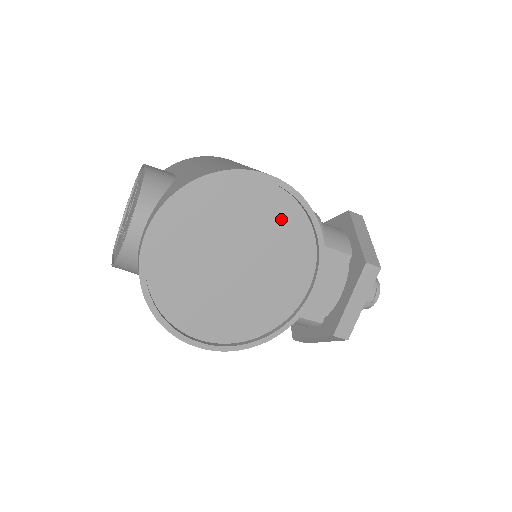
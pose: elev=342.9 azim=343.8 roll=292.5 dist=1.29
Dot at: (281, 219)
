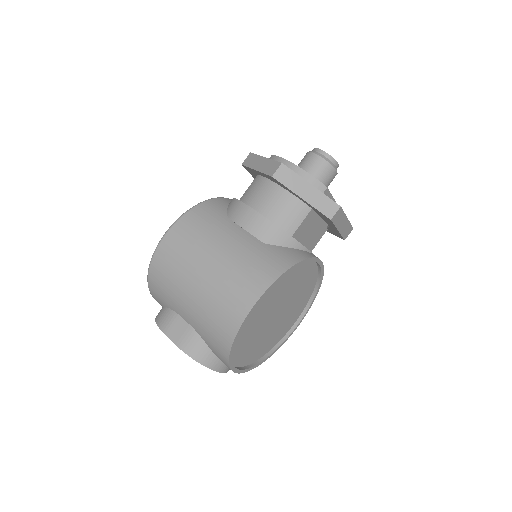
Dot at: (274, 290)
